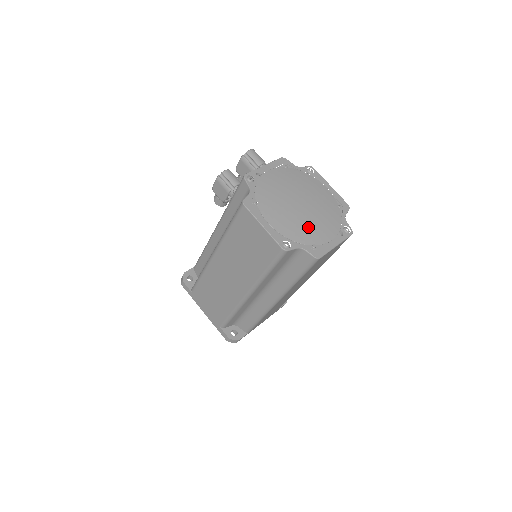
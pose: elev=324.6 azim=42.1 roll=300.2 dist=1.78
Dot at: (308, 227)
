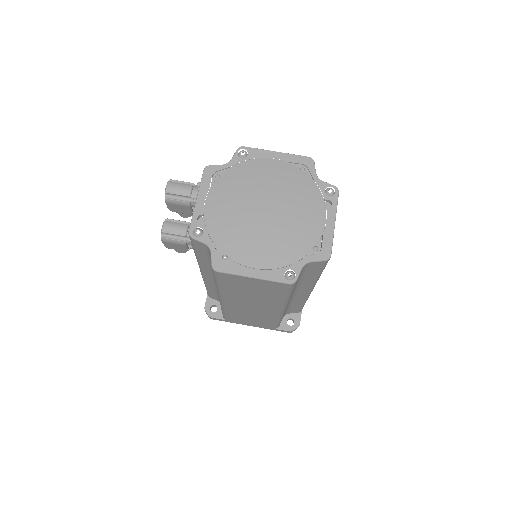
Dot at: (294, 232)
